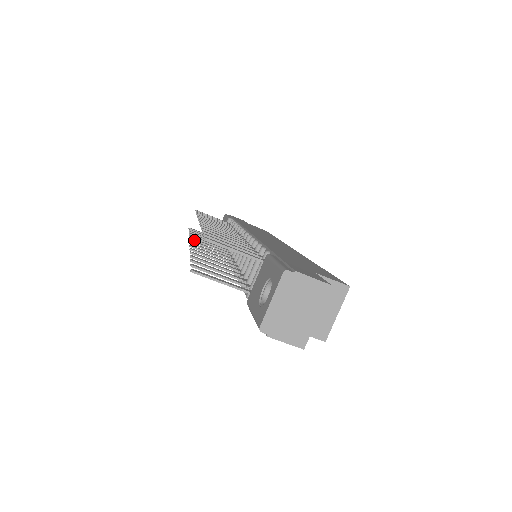
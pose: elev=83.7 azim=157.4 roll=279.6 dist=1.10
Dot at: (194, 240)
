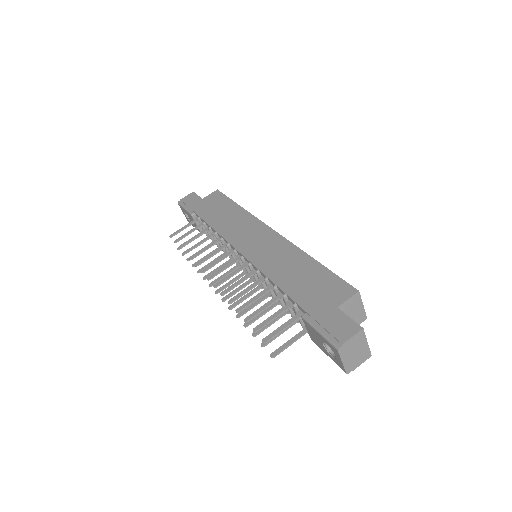
Dot at: occluded
